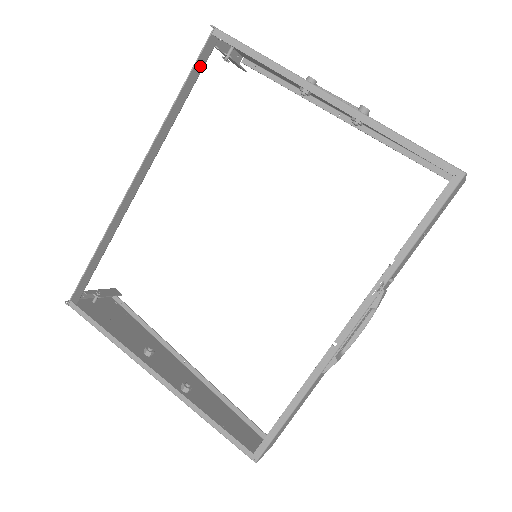
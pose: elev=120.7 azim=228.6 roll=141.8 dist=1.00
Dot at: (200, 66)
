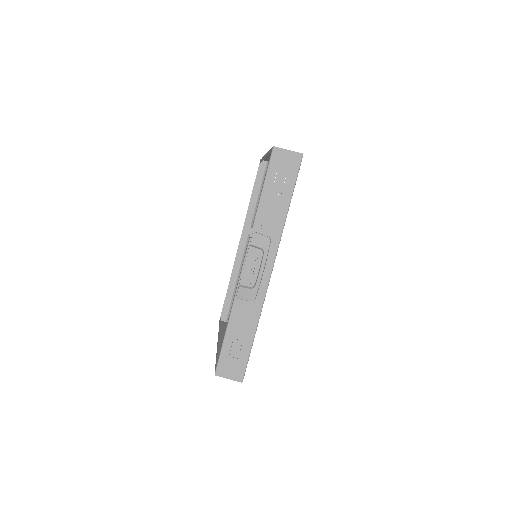
Dot at: (260, 179)
